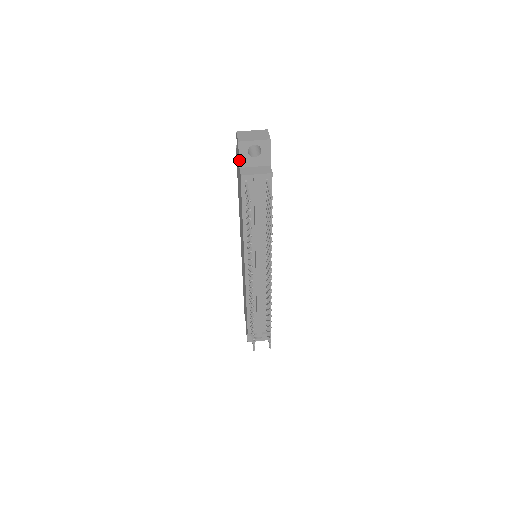
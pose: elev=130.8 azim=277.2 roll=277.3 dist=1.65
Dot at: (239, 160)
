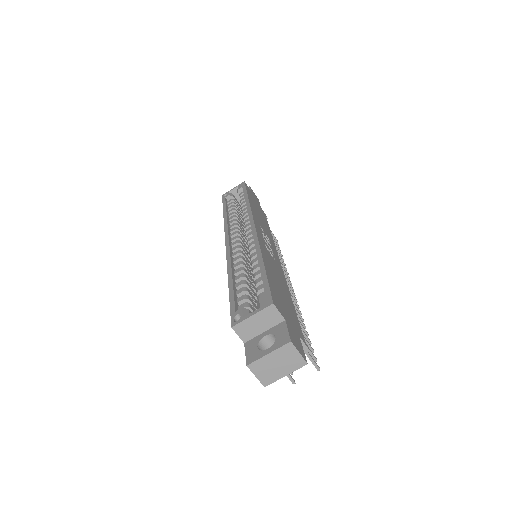
Dot at: occluded
